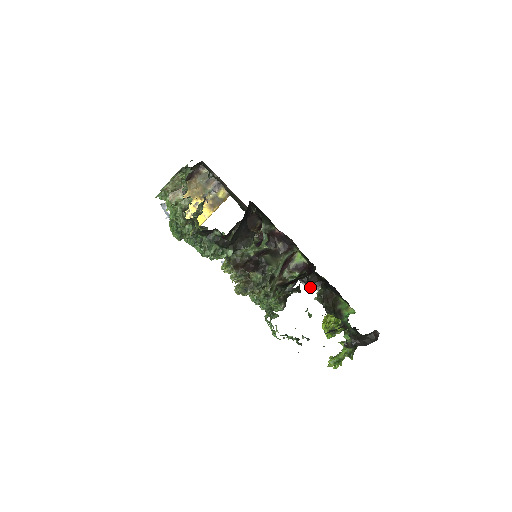
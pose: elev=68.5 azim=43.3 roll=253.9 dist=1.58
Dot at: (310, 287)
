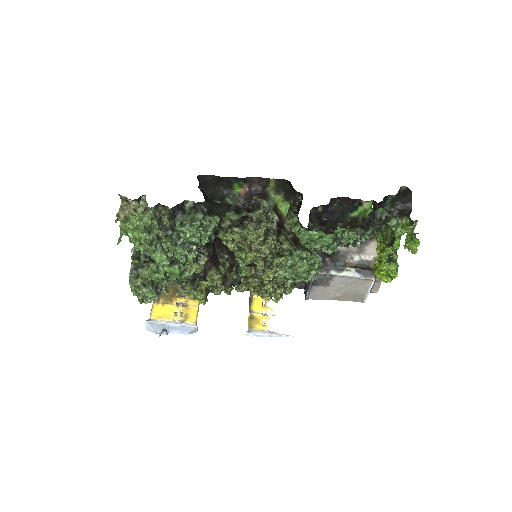
Dot at: (337, 272)
